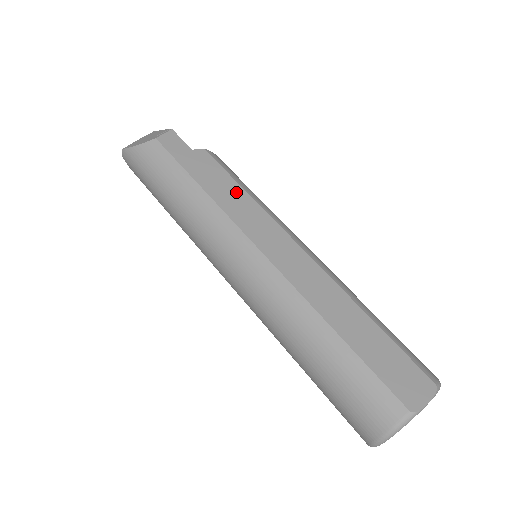
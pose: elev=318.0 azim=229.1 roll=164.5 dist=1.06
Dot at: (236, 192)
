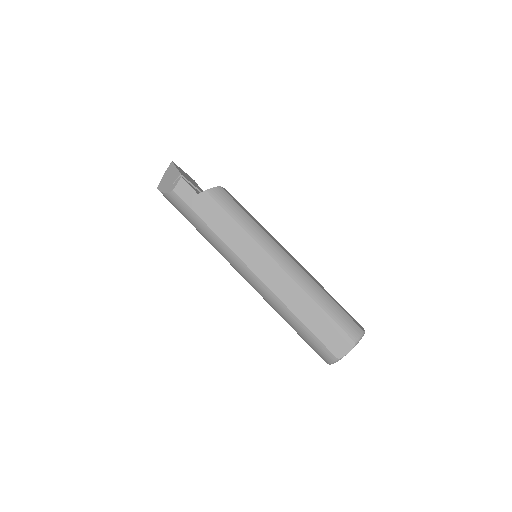
Dot at: (232, 226)
